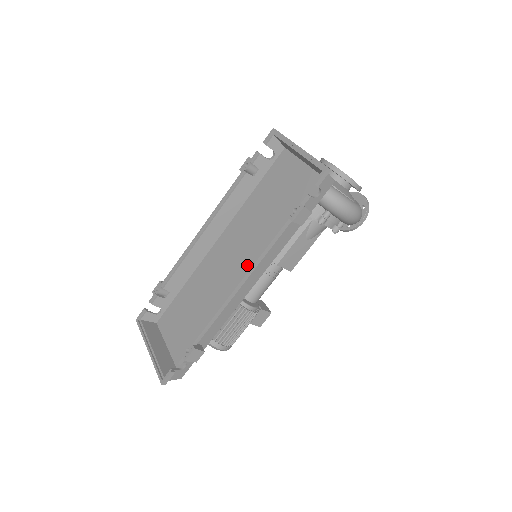
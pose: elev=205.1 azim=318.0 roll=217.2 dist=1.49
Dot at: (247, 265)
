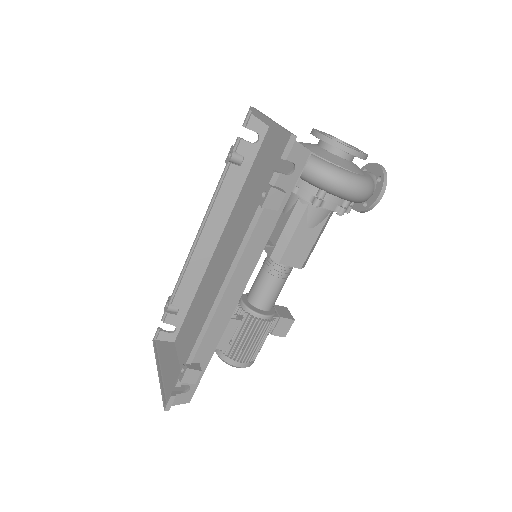
Dot at: occluded
